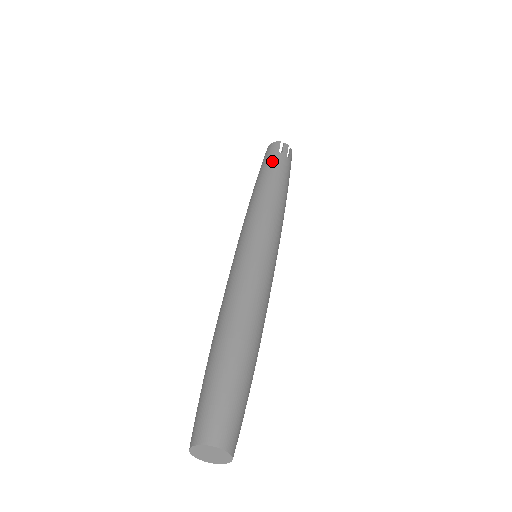
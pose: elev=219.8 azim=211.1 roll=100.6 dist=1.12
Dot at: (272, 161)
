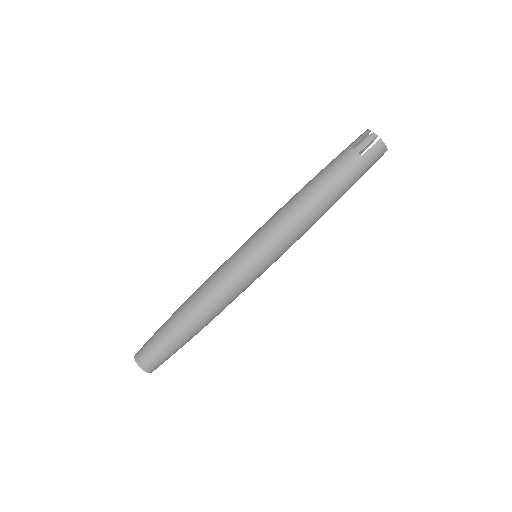
Dot at: (335, 159)
